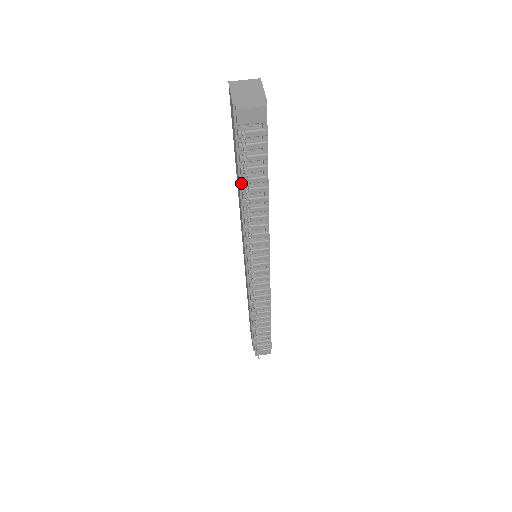
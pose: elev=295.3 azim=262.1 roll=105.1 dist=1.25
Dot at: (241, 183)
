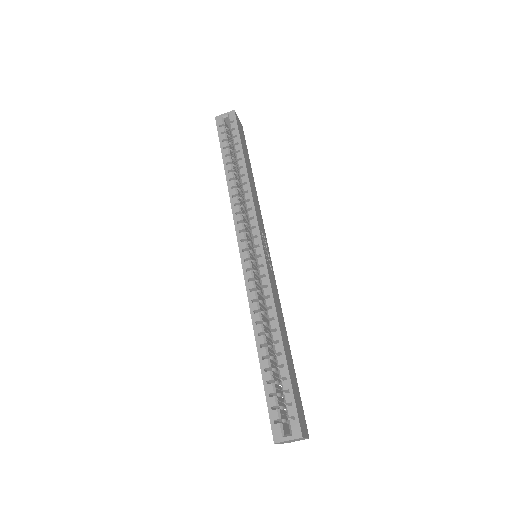
Dot at: occluded
